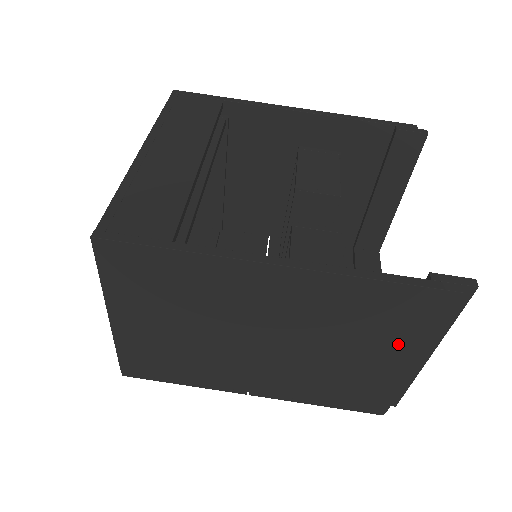
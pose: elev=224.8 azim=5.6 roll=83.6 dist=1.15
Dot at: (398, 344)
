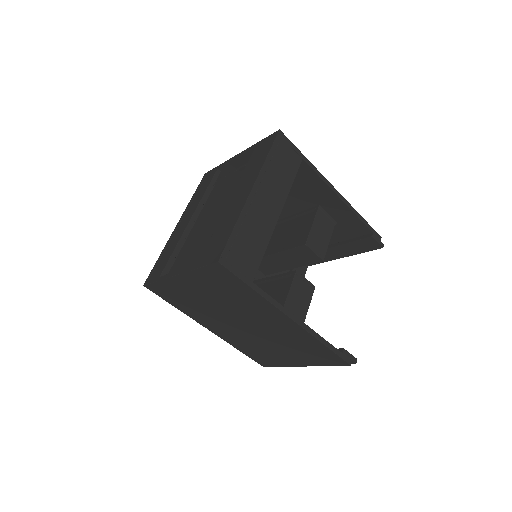
Dot at: (305, 359)
